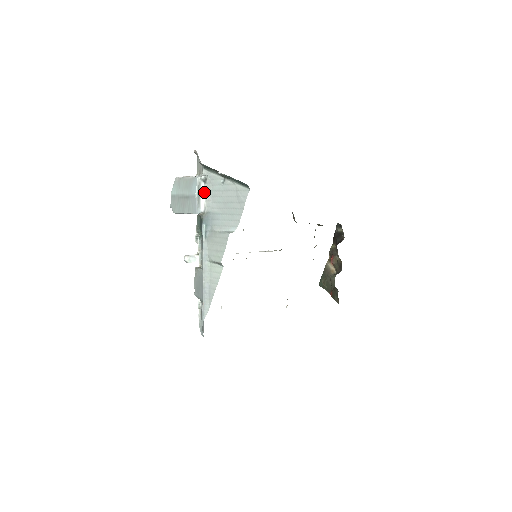
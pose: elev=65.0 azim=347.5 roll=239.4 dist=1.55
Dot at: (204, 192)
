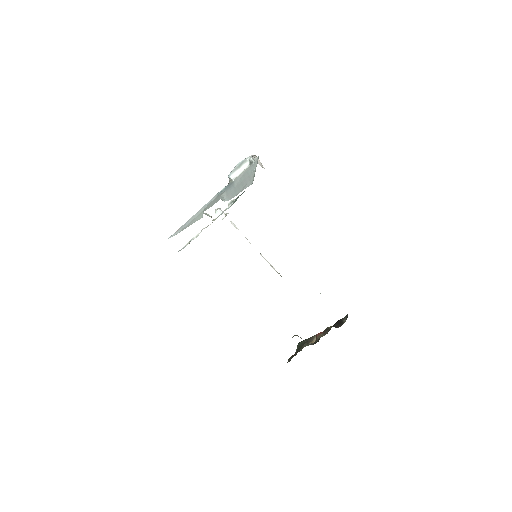
Dot at: (244, 169)
